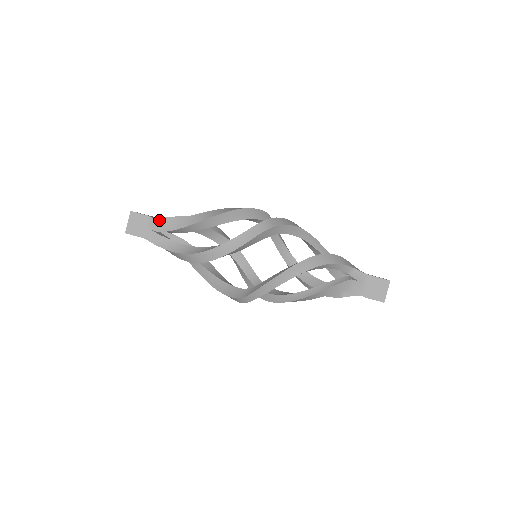
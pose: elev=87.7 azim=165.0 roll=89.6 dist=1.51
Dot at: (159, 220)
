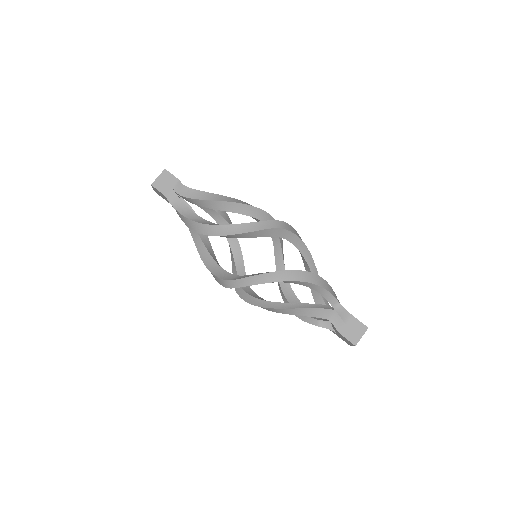
Dot at: (186, 186)
